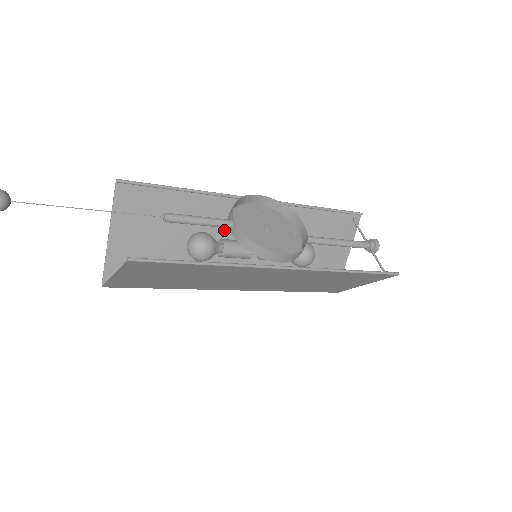
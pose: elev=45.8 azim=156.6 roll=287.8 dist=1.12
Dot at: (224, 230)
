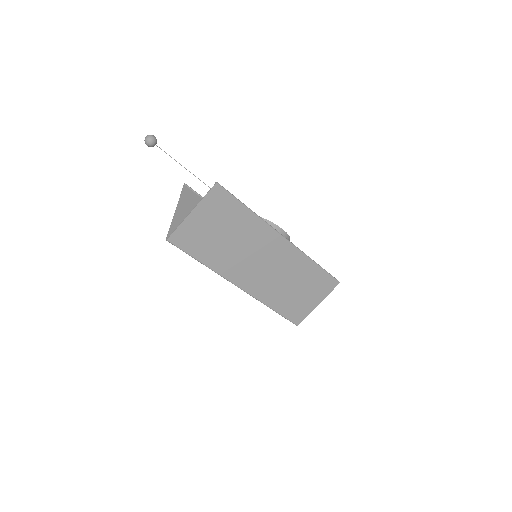
Dot at: occluded
